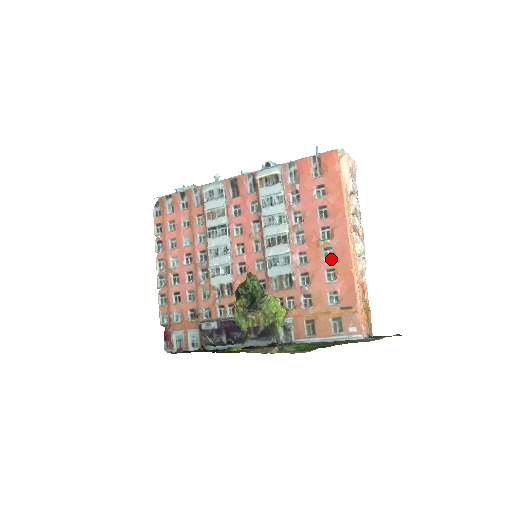
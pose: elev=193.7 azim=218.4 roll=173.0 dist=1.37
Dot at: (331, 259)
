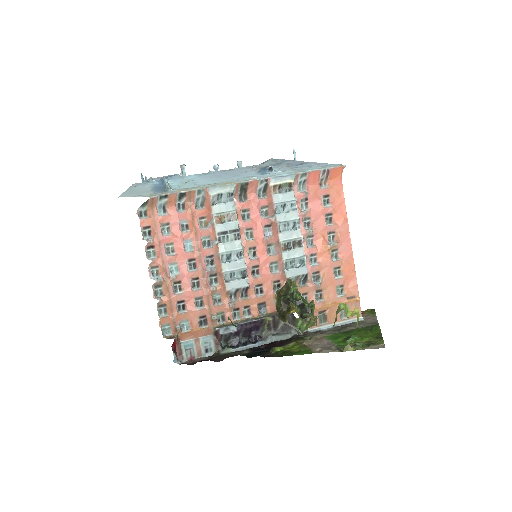
Dot at: (337, 259)
